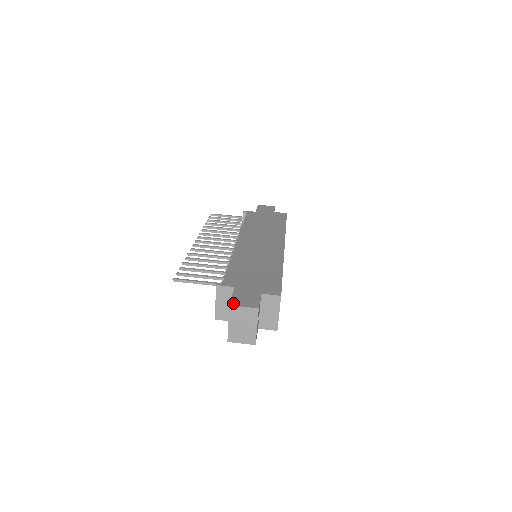
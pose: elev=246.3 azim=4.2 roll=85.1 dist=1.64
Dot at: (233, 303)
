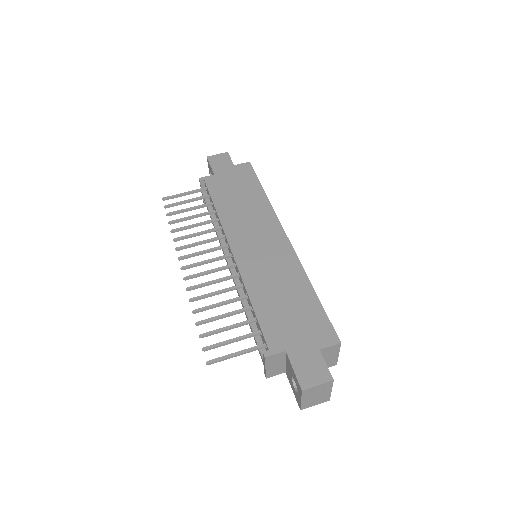
Dot at: (303, 385)
